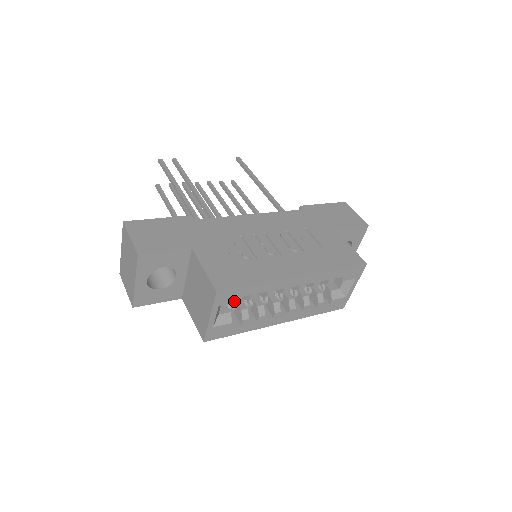
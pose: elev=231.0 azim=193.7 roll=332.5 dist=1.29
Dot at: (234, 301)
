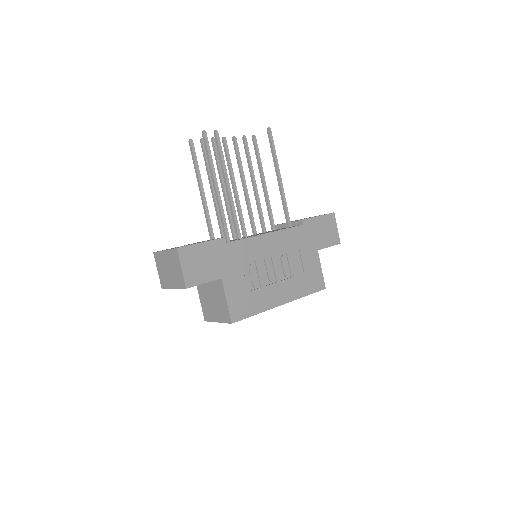
Dot at: occluded
